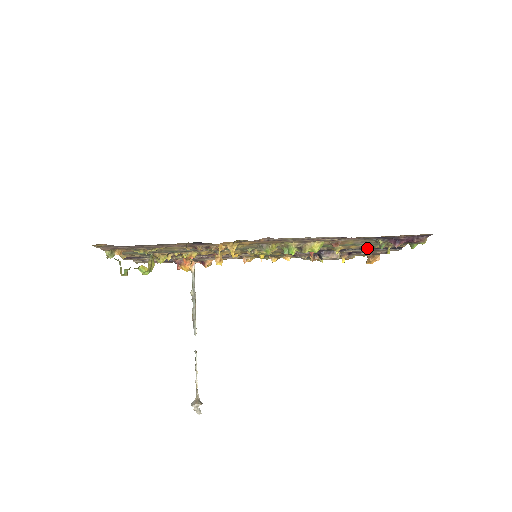
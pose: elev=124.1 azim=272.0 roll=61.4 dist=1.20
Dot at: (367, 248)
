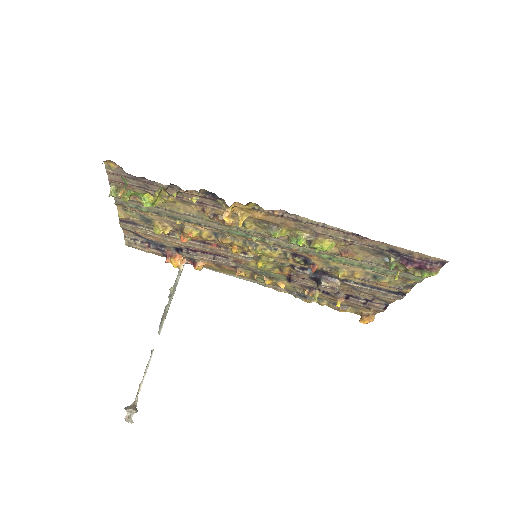
Dot at: (370, 285)
